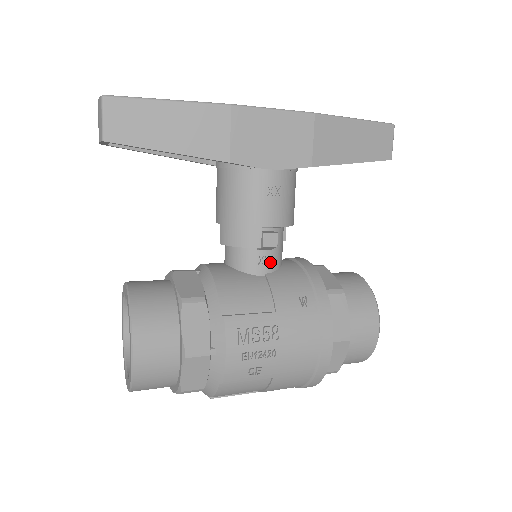
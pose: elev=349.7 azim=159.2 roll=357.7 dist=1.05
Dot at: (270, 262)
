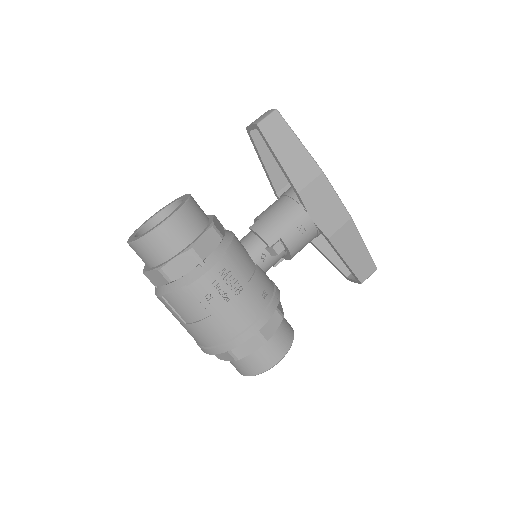
Dot at: (265, 261)
